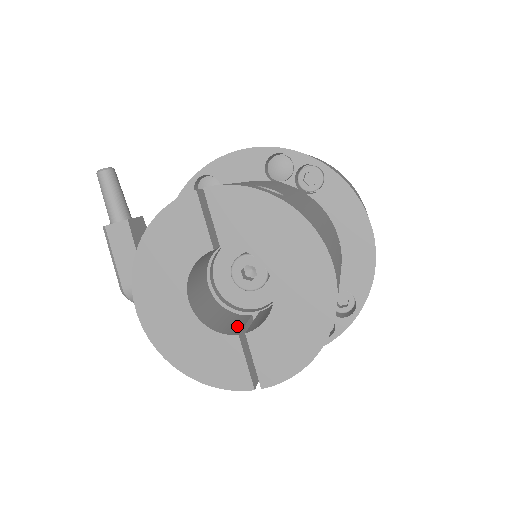
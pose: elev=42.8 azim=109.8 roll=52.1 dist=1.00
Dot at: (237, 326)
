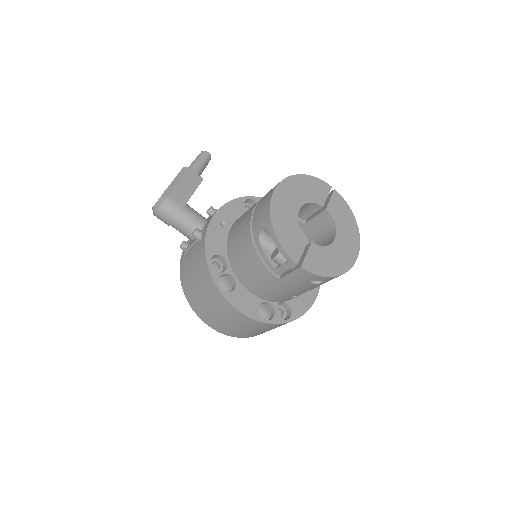
Dot at: occluded
